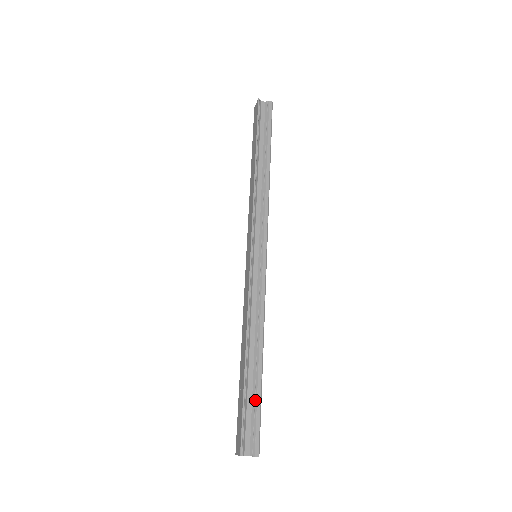
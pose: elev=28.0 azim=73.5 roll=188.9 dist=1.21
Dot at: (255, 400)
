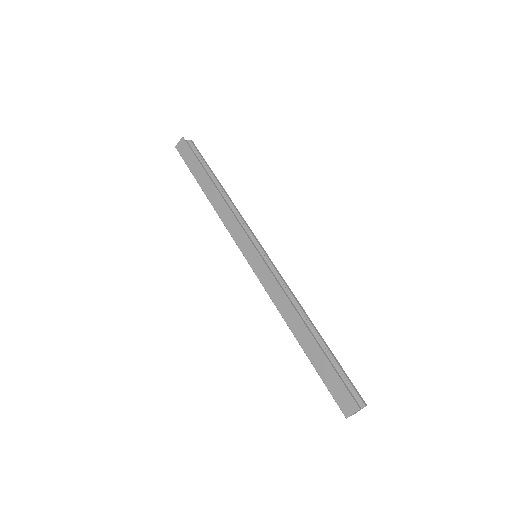
Dot at: (335, 363)
